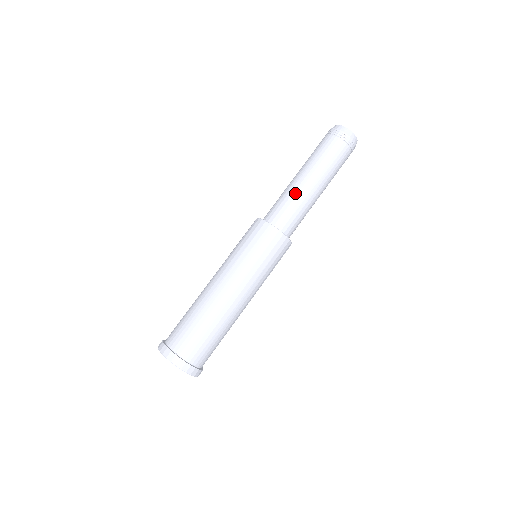
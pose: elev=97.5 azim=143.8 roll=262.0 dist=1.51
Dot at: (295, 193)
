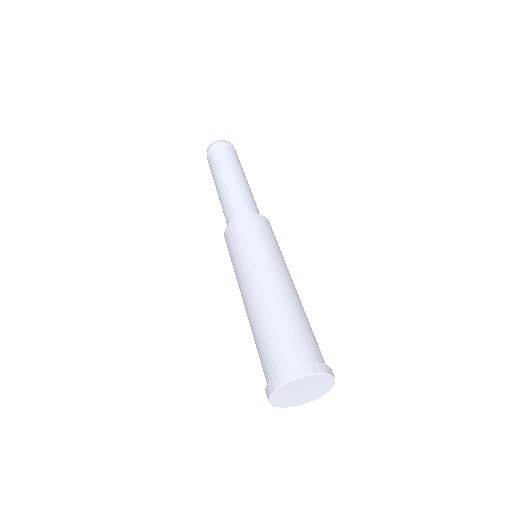
Dot at: (239, 189)
